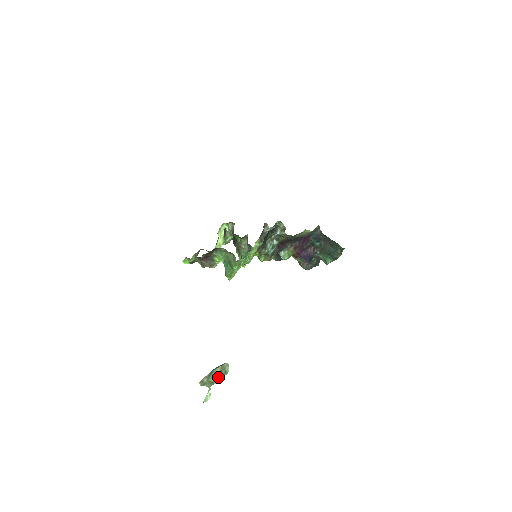
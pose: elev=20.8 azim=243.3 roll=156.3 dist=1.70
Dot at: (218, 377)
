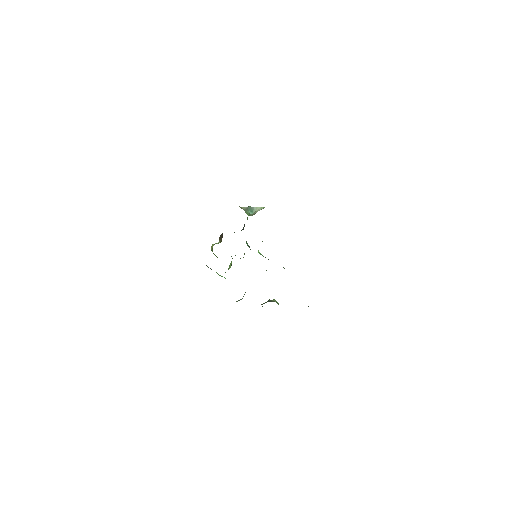
Dot at: occluded
